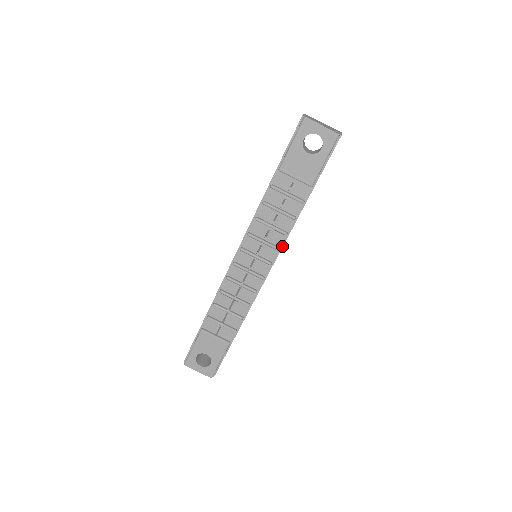
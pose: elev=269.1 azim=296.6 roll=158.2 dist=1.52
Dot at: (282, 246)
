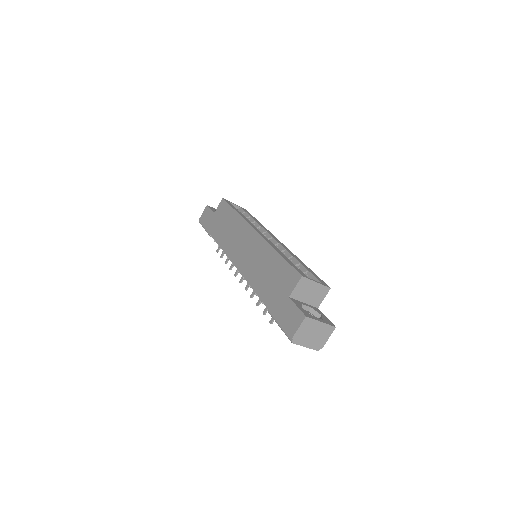
Dot at: occluded
